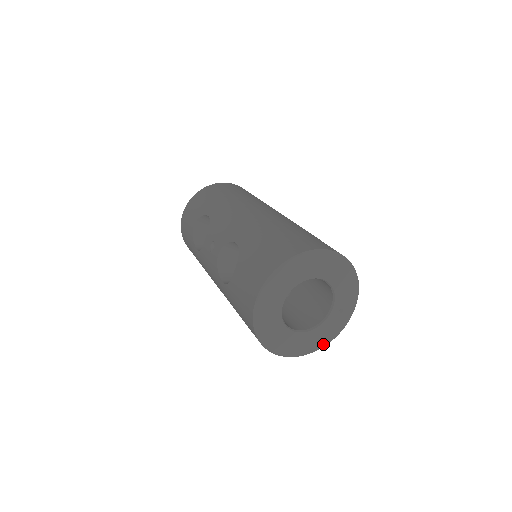
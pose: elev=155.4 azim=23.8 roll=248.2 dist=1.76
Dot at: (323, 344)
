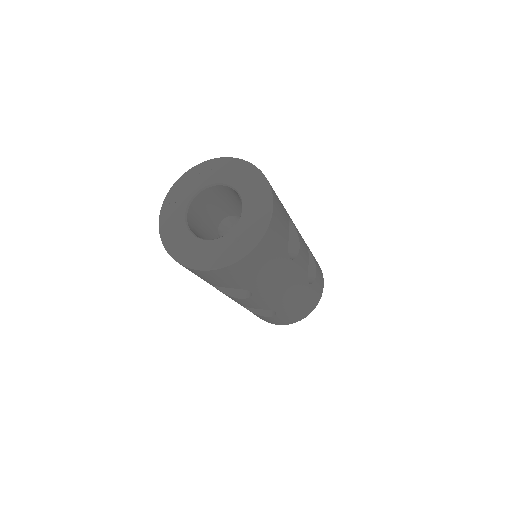
Dot at: (202, 265)
